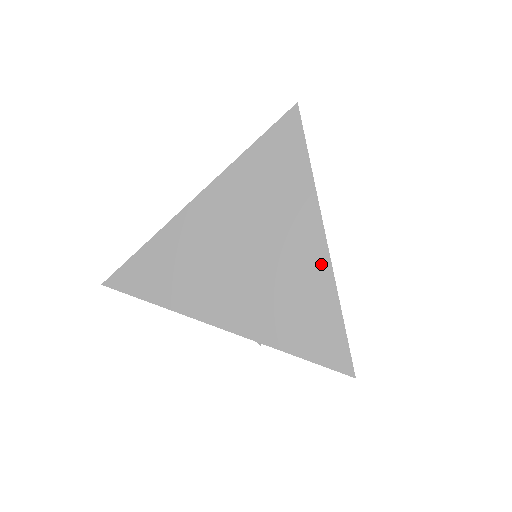
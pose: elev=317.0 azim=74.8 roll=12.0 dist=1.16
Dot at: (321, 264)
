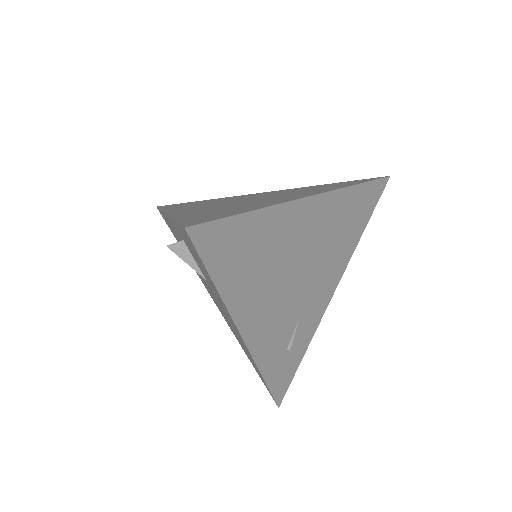
Dot at: (286, 200)
